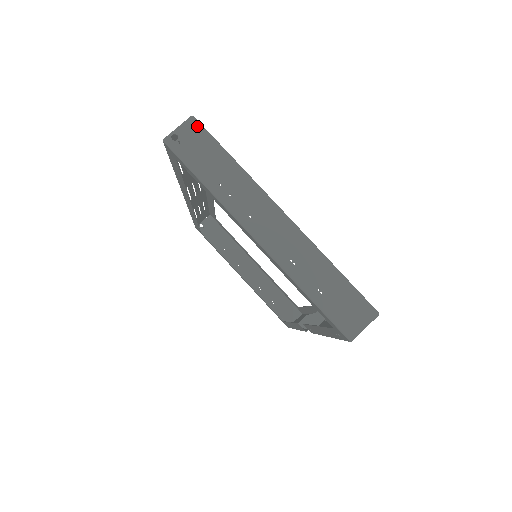
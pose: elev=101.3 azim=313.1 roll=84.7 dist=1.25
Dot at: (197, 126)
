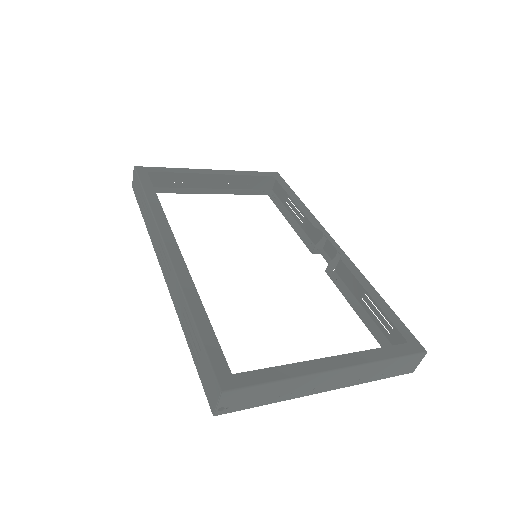
Dot at: (232, 393)
